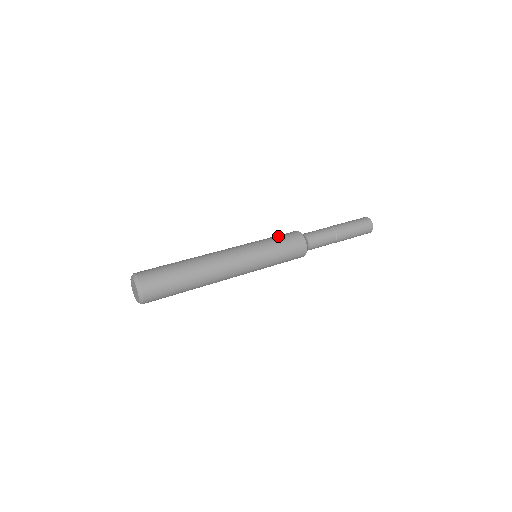
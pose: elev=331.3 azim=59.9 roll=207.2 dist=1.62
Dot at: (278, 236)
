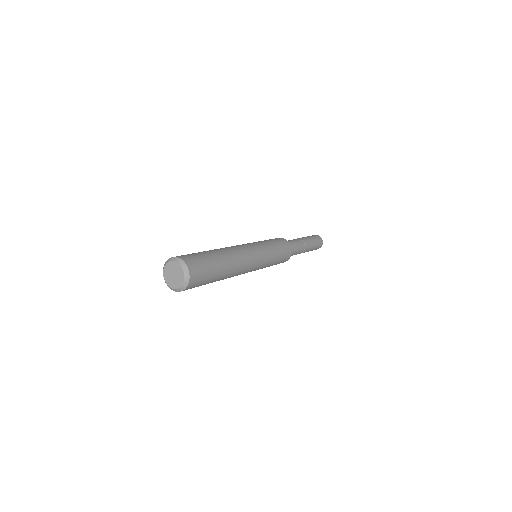
Dot at: occluded
